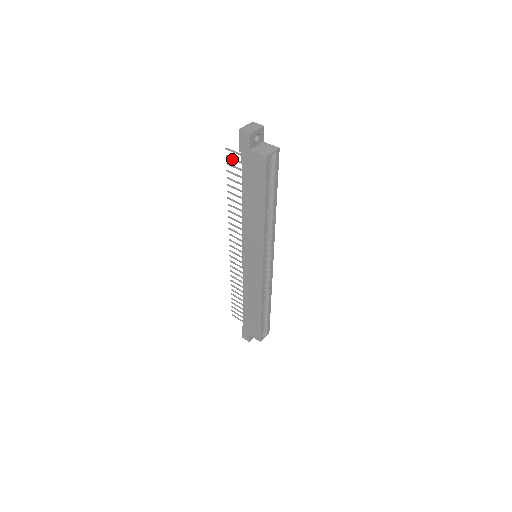
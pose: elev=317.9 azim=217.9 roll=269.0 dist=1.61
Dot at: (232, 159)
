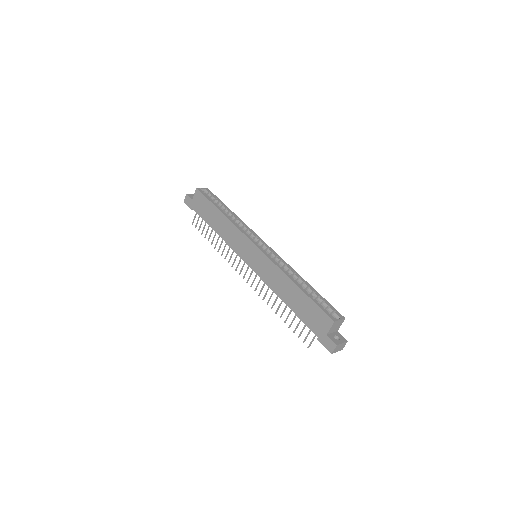
Dot at: (197, 223)
